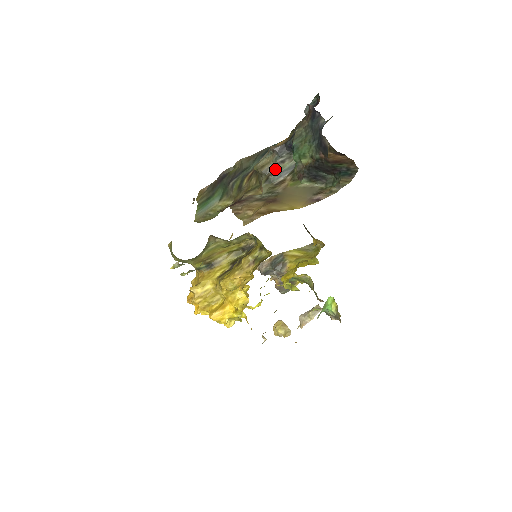
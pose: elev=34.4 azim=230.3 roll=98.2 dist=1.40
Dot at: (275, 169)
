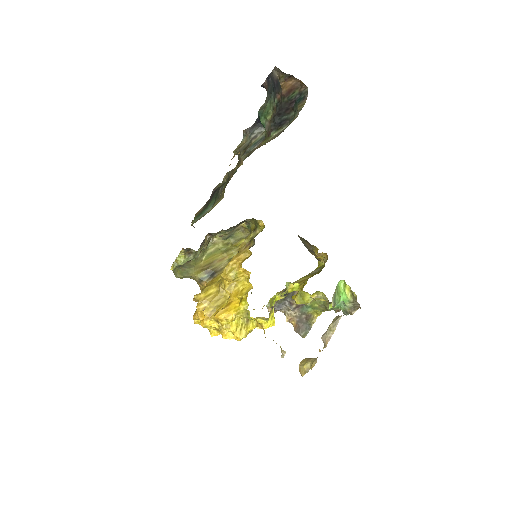
Dot at: (250, 144)
